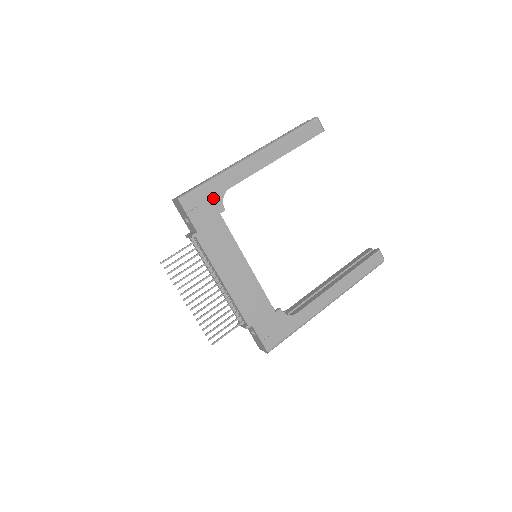
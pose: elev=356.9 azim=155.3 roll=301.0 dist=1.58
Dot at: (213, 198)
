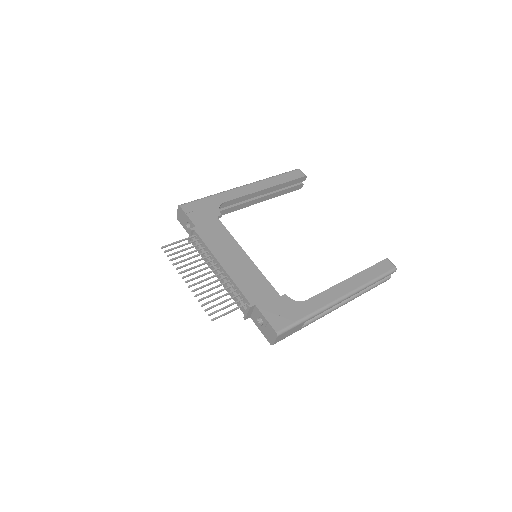
Dot at: (210, 207)
